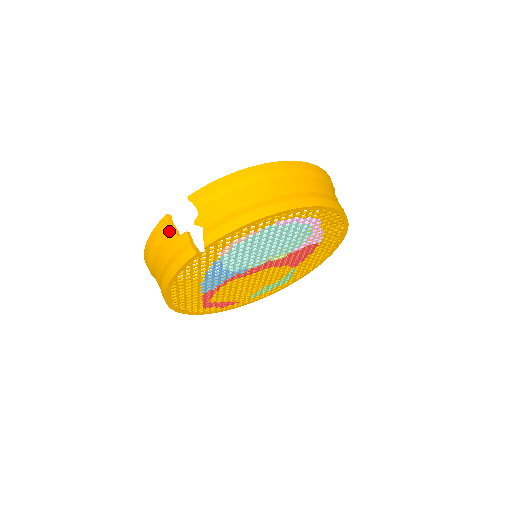
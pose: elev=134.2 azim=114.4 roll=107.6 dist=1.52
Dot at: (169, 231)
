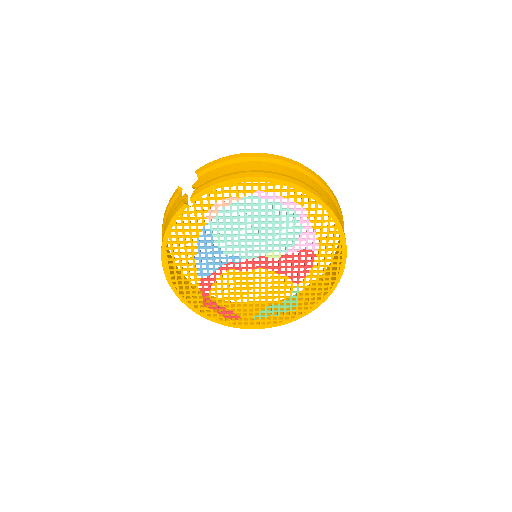
Dot at: (176, 198)
